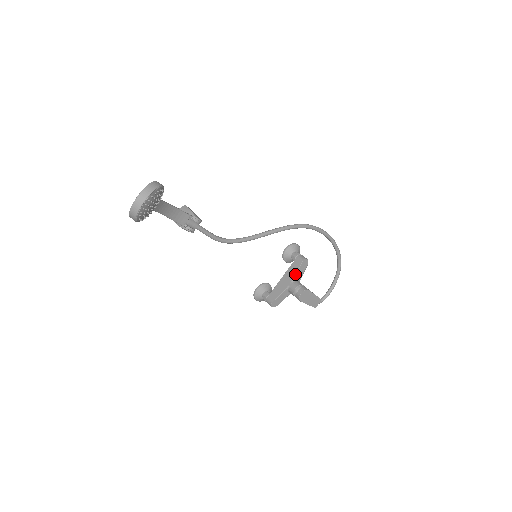
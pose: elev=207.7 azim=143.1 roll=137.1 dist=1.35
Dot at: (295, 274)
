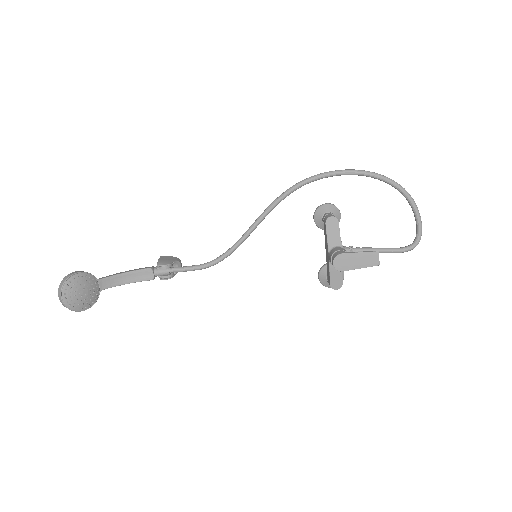
Dot at: (327, 242)
